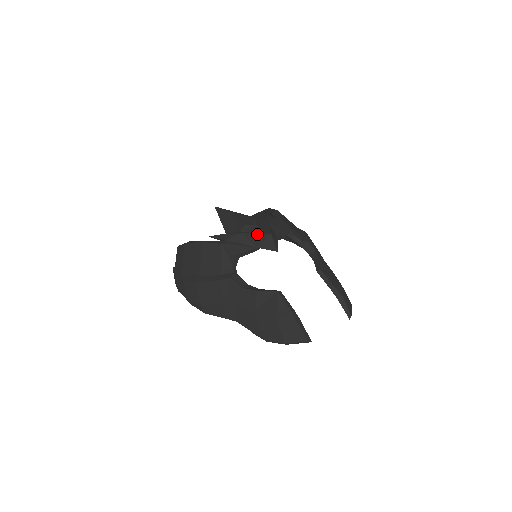
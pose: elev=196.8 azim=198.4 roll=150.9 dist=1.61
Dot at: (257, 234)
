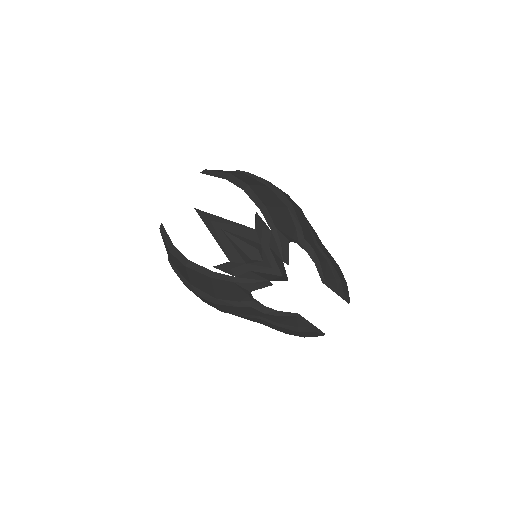
Dot at: (268, 274)
